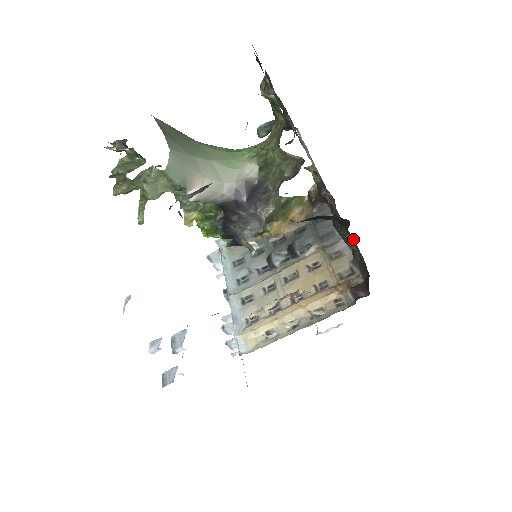
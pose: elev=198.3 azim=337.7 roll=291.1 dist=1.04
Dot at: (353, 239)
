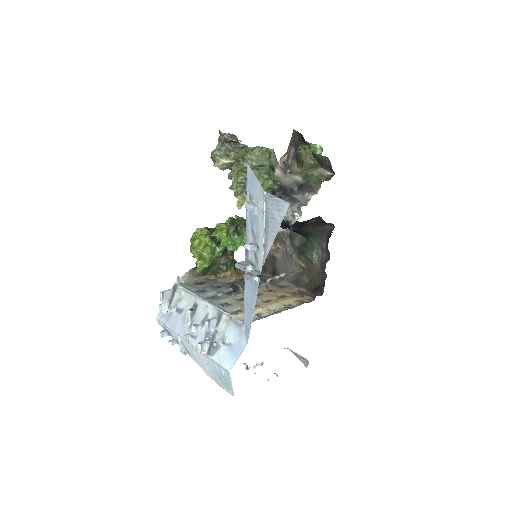
Dot at: (319, 252)
